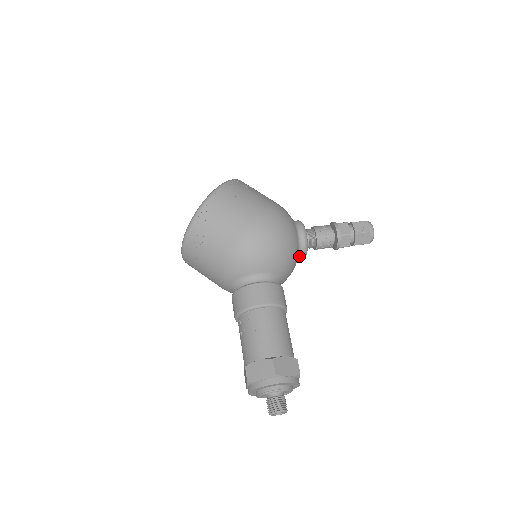
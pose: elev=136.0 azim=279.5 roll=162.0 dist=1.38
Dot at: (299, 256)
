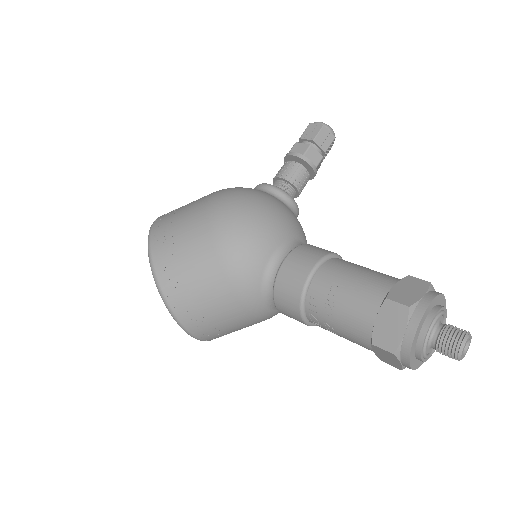
Dot at: (292, 211)
